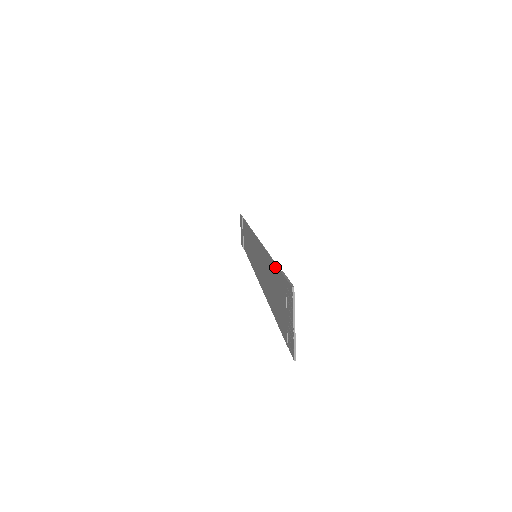
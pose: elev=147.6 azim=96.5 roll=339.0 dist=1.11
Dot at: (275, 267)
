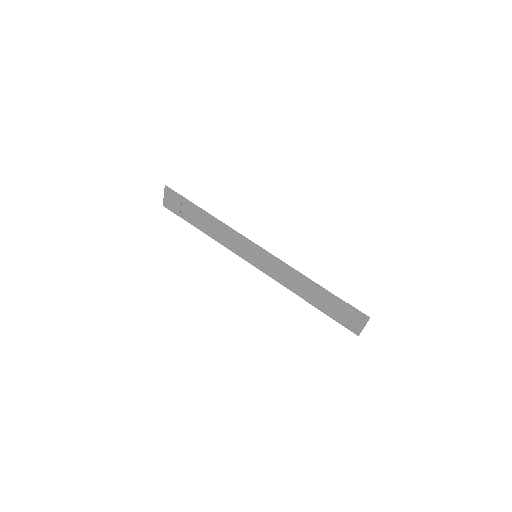
Dot at: (333, 296)
